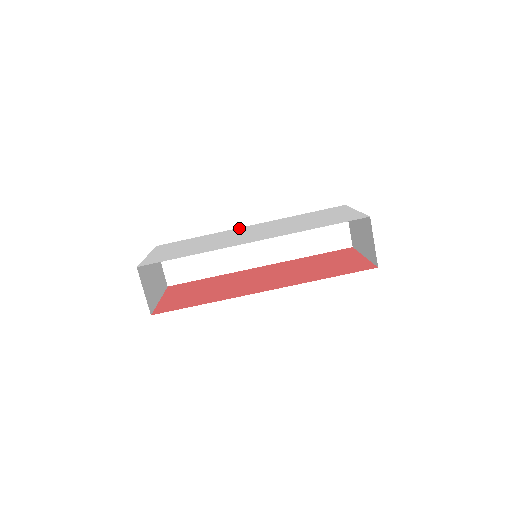
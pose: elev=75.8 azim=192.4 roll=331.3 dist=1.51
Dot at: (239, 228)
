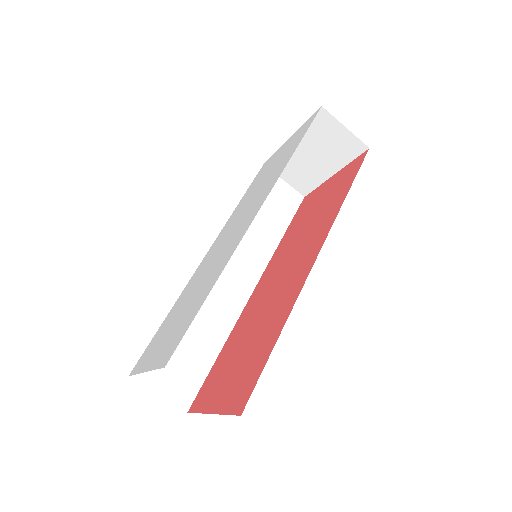
Dot at: (199, 265)
